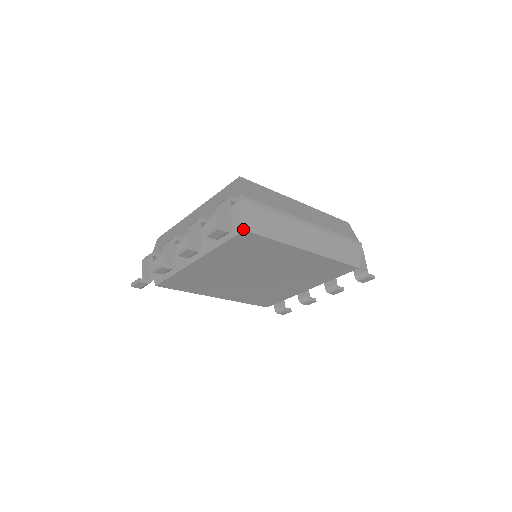
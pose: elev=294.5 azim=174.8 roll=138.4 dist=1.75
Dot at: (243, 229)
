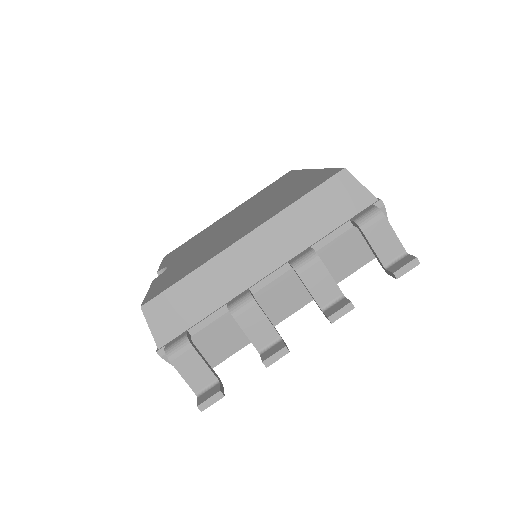
Dot at: occluded
